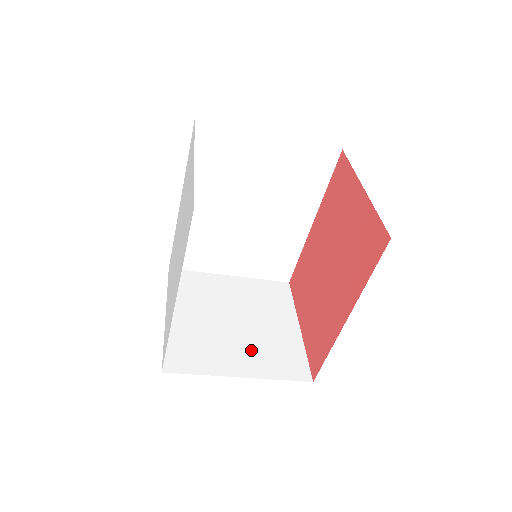
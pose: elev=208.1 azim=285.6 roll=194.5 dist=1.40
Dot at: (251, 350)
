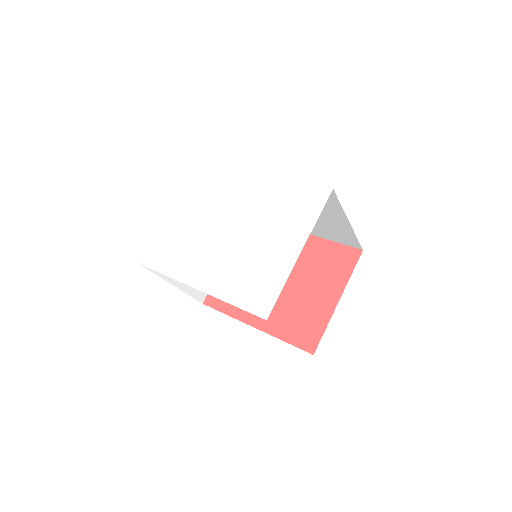
Dot at: occluded
